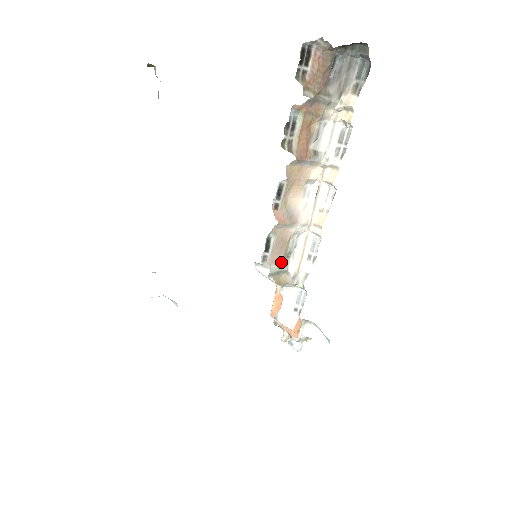
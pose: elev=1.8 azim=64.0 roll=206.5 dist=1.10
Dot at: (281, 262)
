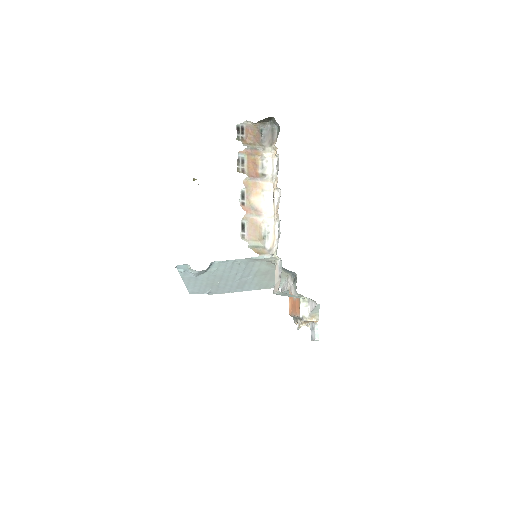
Dot at: (257, 240)
